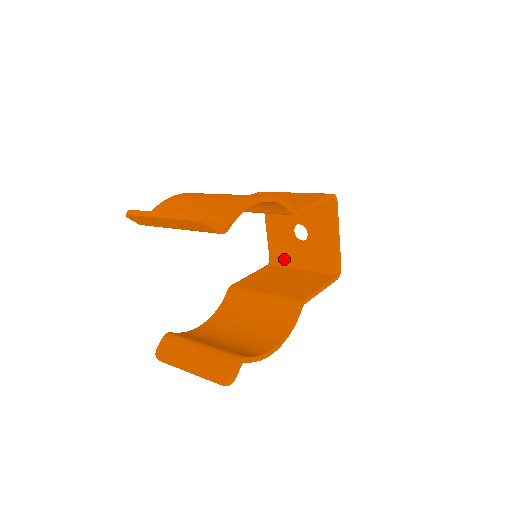
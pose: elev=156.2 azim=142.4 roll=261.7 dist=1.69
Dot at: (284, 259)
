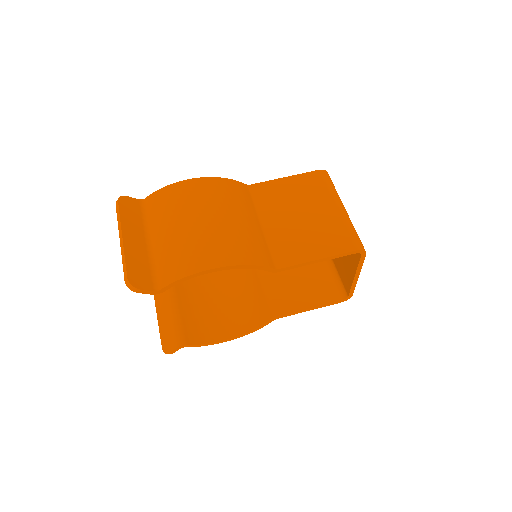
Dot at: occluded
